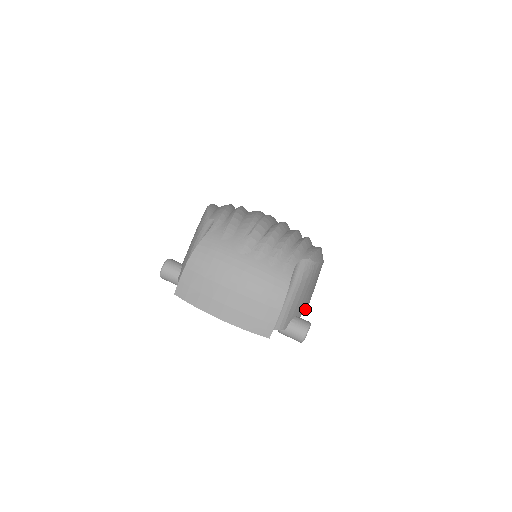
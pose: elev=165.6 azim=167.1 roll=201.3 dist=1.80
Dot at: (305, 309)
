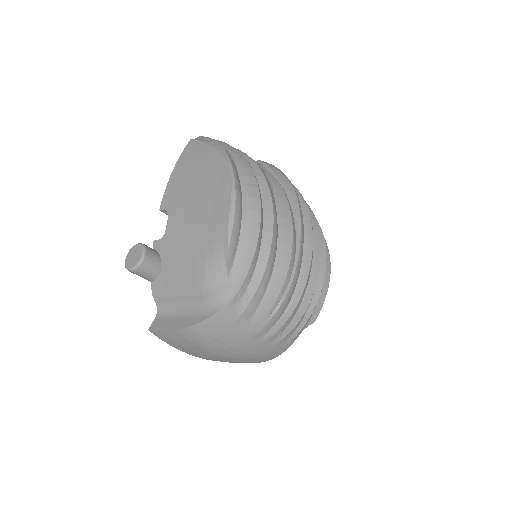
Dot at: occluded
